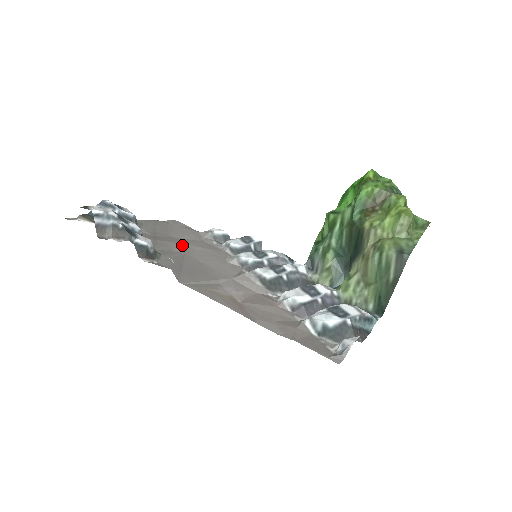
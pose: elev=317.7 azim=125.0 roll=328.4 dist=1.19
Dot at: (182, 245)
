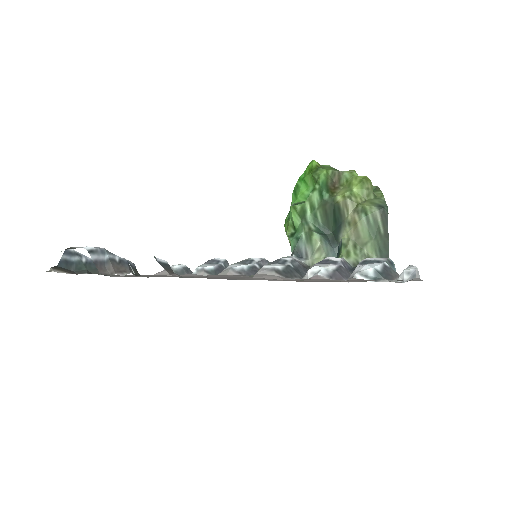
Dot at: (167, 276)
